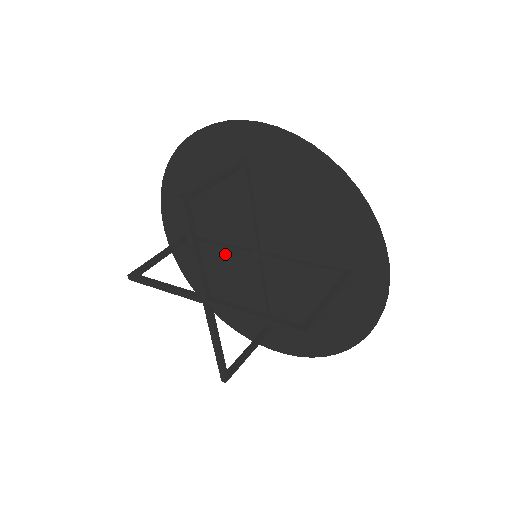
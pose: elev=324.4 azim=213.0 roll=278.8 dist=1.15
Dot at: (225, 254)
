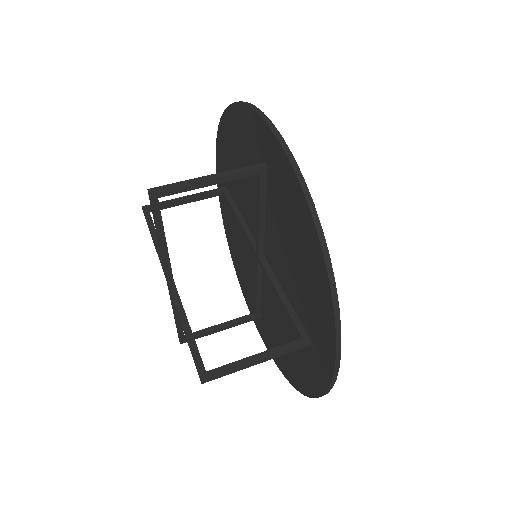
Dot at: occluded
